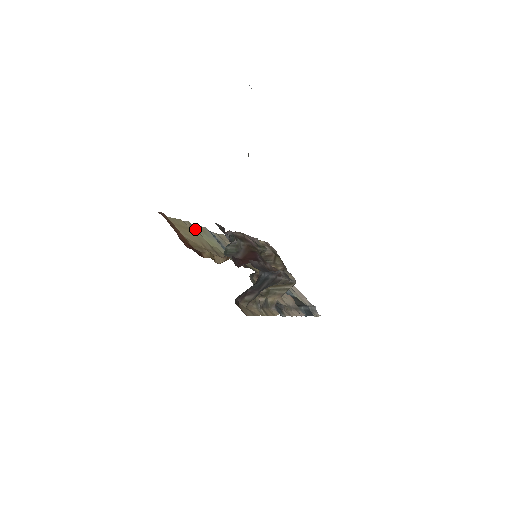
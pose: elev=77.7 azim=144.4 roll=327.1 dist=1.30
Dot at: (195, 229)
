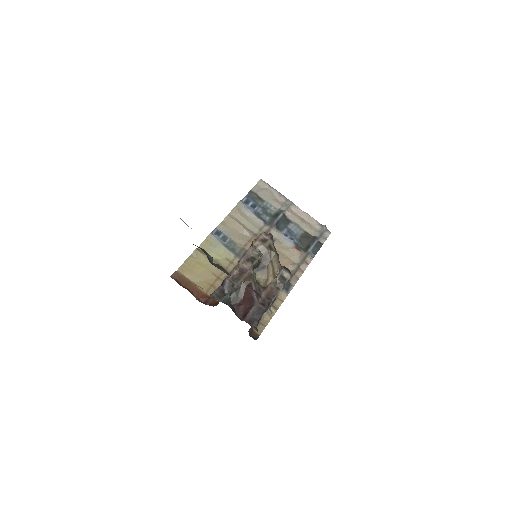
Dot at: (203, 256)
